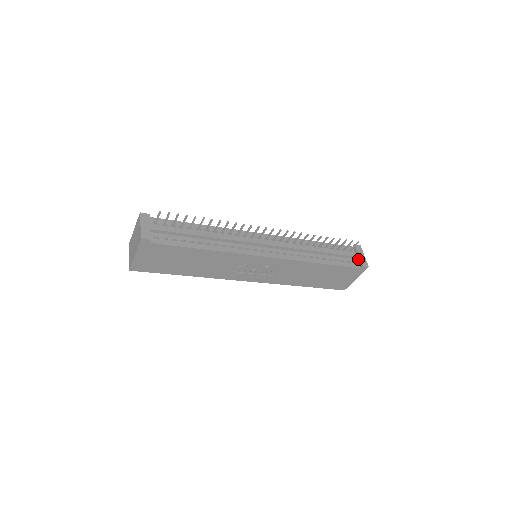
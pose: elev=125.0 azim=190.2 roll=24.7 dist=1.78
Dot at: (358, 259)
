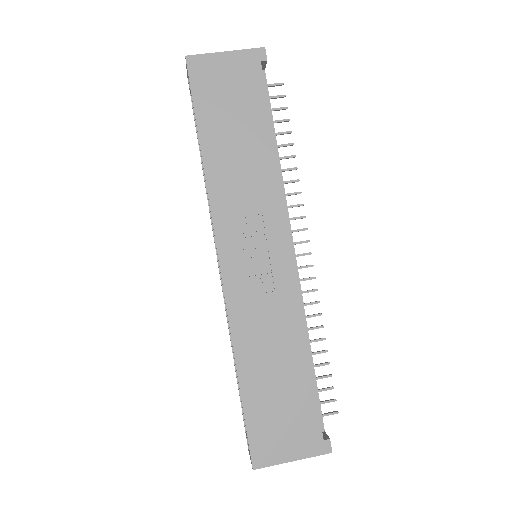
Dot at: occluded
